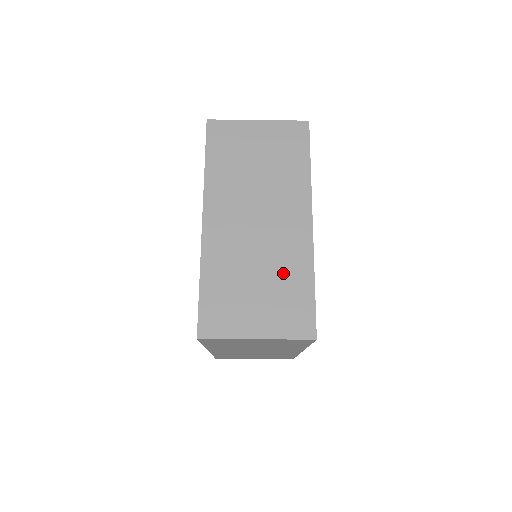
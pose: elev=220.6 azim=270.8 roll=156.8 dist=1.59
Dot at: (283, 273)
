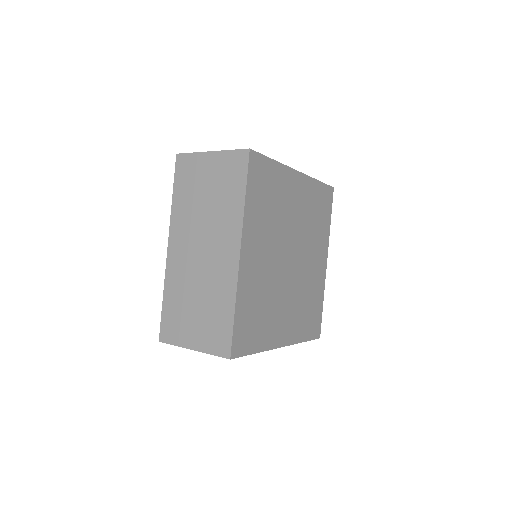
Dot at: occluded
